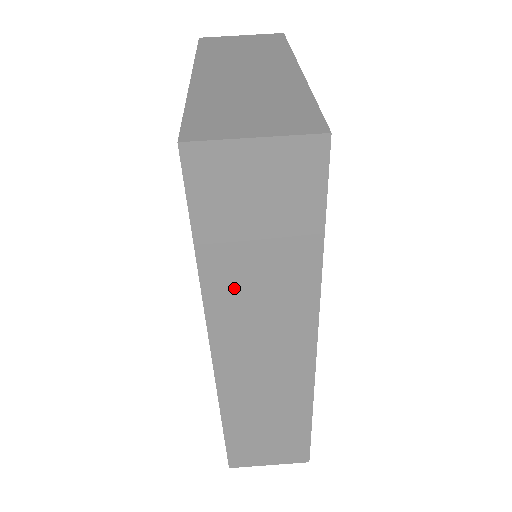
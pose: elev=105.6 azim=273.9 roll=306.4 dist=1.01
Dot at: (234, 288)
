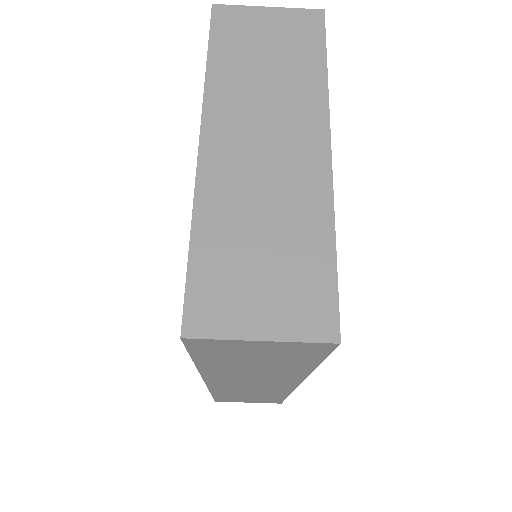
Dot at: (229, 371)
